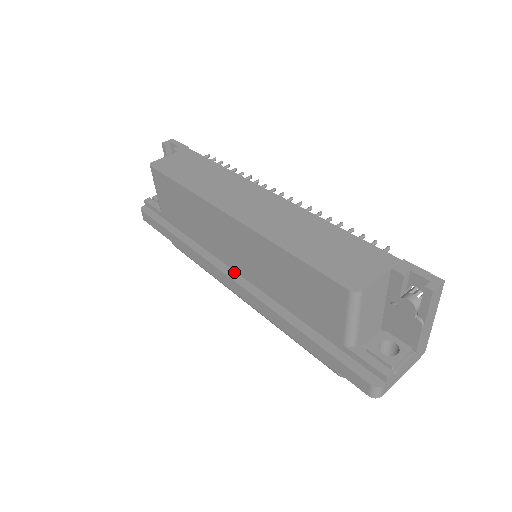
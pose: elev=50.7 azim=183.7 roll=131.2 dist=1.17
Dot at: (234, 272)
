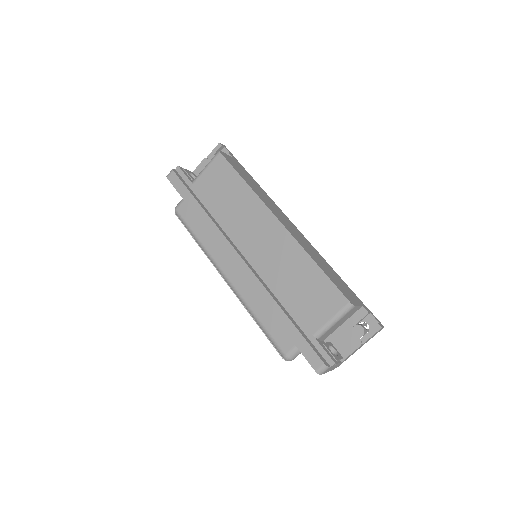
Dot at: (243, 256)
